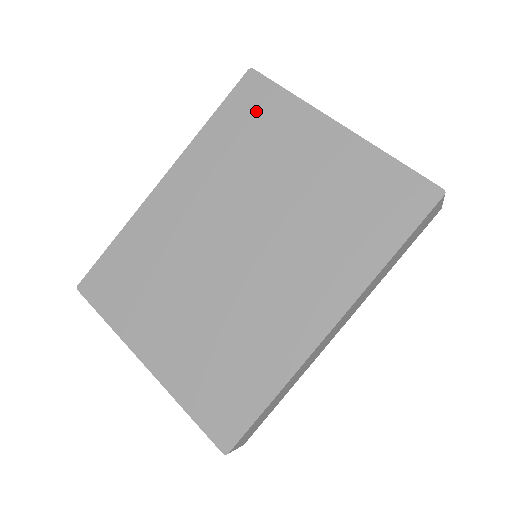
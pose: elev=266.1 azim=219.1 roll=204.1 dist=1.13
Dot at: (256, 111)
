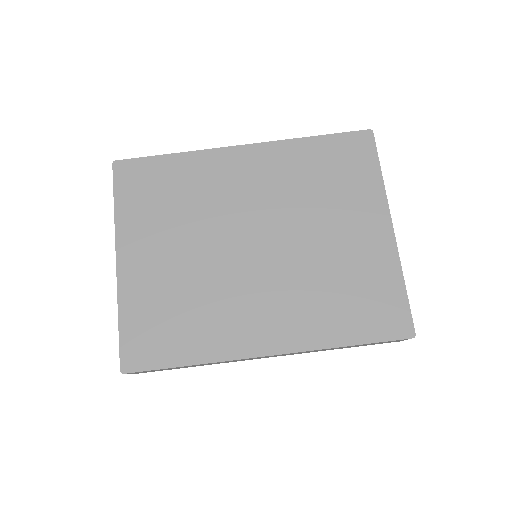
Dot at: (348, 163)
